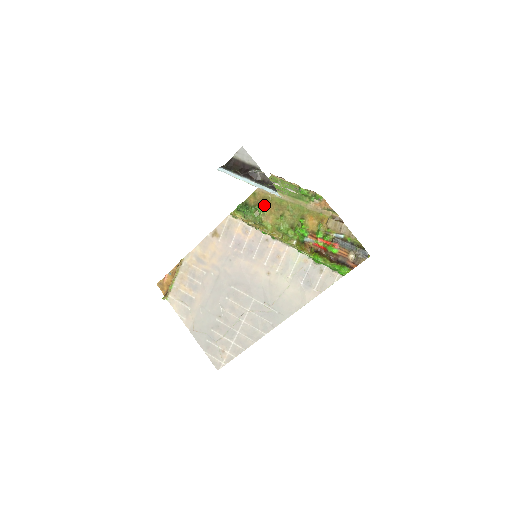
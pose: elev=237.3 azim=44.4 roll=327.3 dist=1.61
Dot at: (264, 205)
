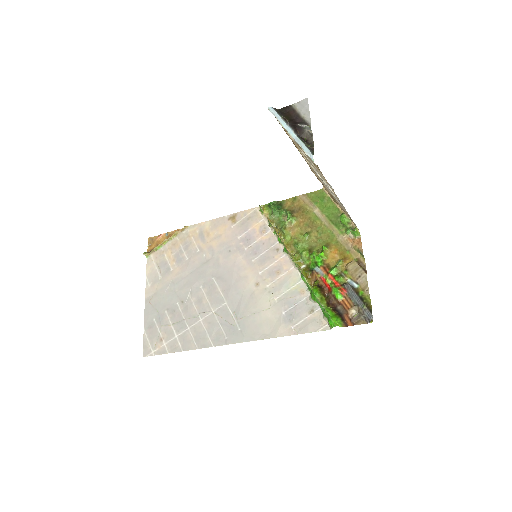
Dot at: (297, 214)
